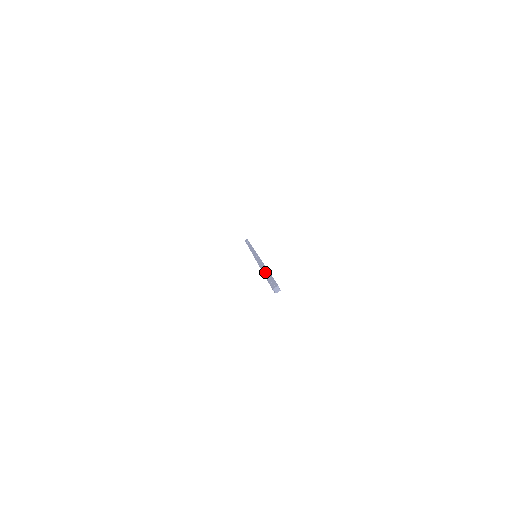
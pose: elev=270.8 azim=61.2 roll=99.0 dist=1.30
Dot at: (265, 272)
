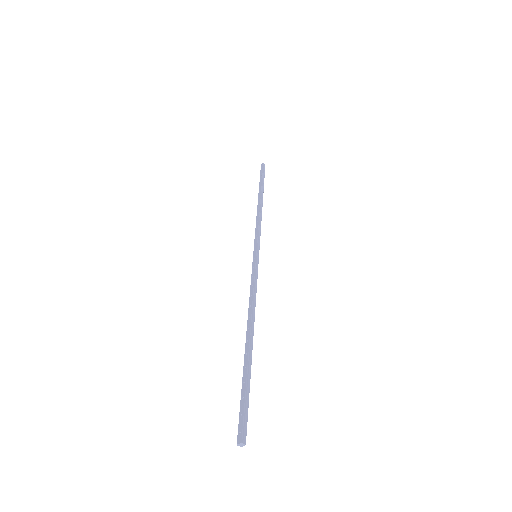
Dot at: (245, 358)
